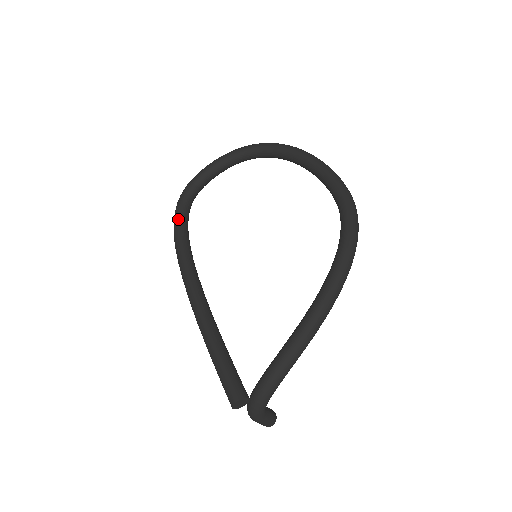
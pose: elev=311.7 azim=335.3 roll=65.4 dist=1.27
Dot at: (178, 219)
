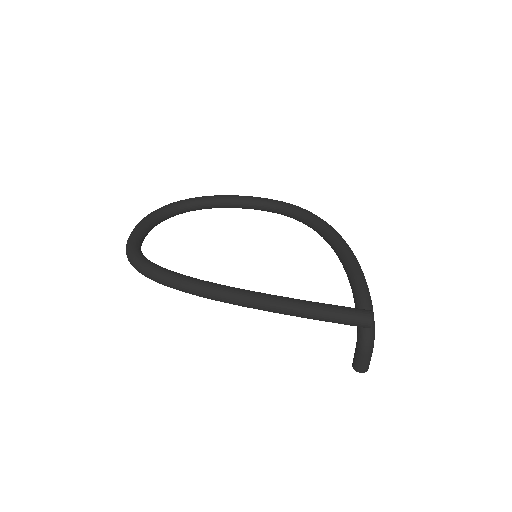
Dot at: (153, 265)
